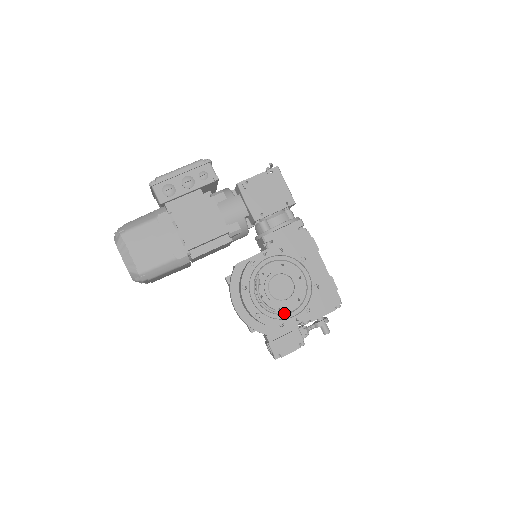
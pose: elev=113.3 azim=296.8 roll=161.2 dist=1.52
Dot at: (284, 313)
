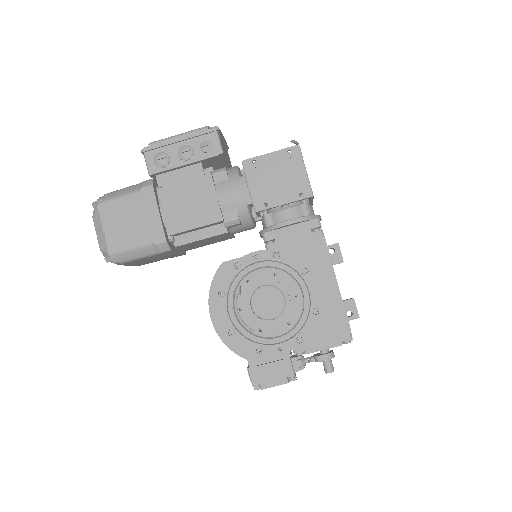
Dot at: (266, 336)
